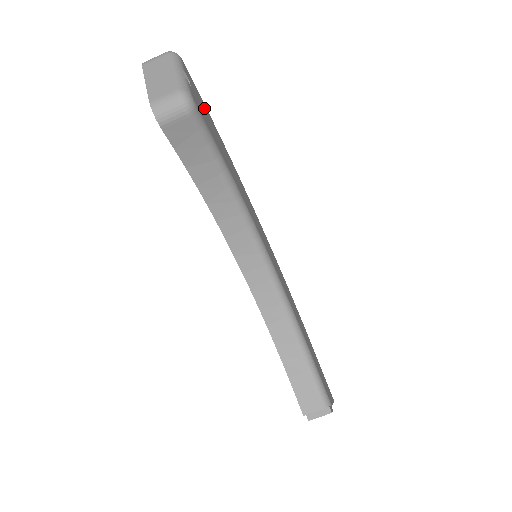
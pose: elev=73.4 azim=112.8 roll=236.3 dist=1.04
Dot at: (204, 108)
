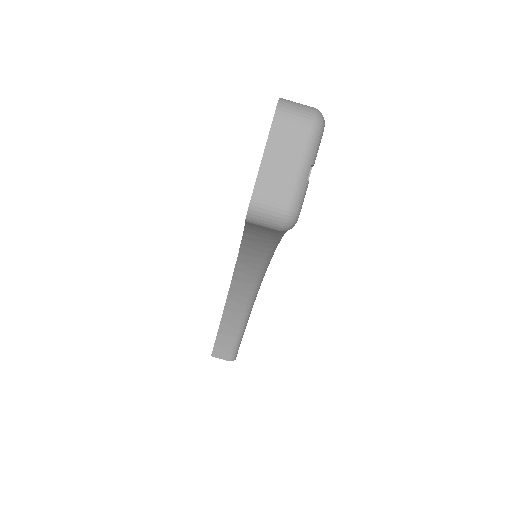
Dot at: occluded
